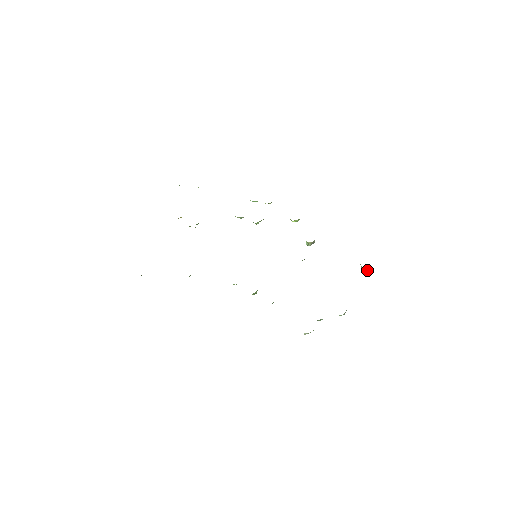
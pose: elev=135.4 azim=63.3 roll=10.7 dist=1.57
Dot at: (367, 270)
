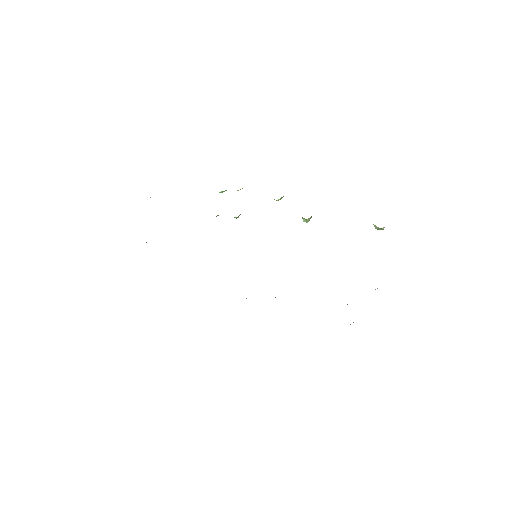
Dot at: (383, 228)
